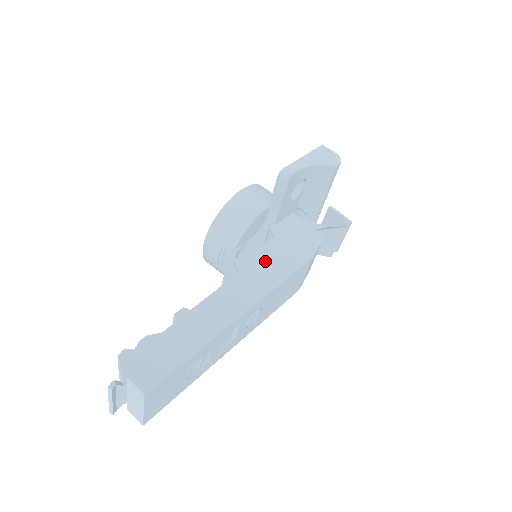
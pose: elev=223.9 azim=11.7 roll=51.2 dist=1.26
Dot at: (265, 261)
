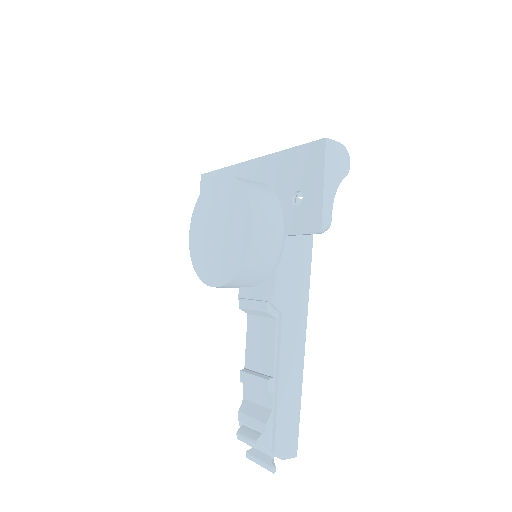
Dot at: (290, 280)
